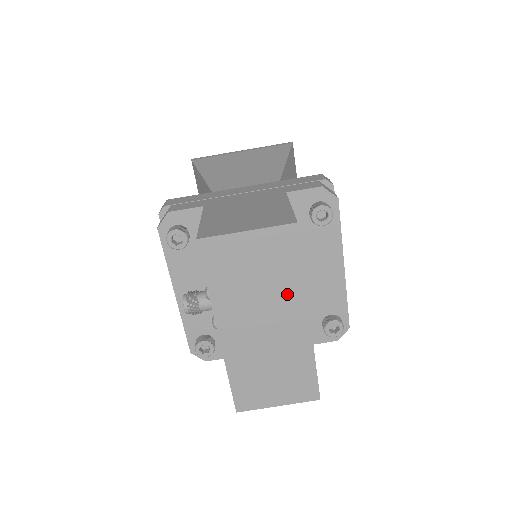
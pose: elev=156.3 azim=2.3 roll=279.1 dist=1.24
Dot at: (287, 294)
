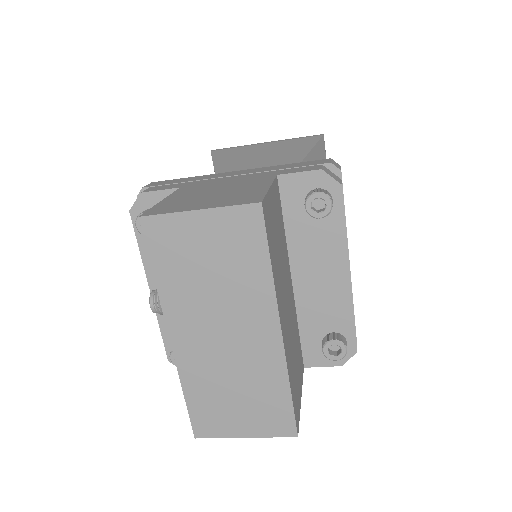
Dot at: (251, 295)
